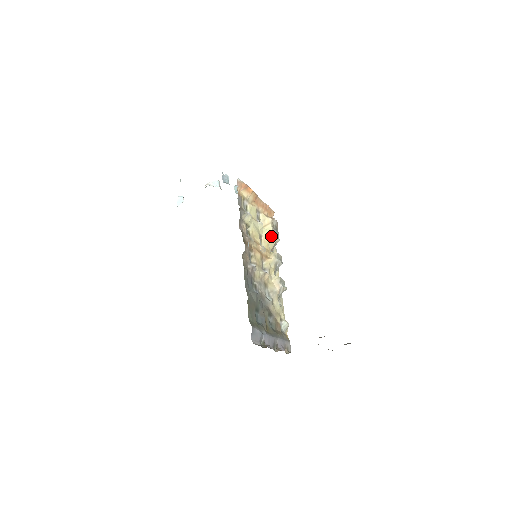
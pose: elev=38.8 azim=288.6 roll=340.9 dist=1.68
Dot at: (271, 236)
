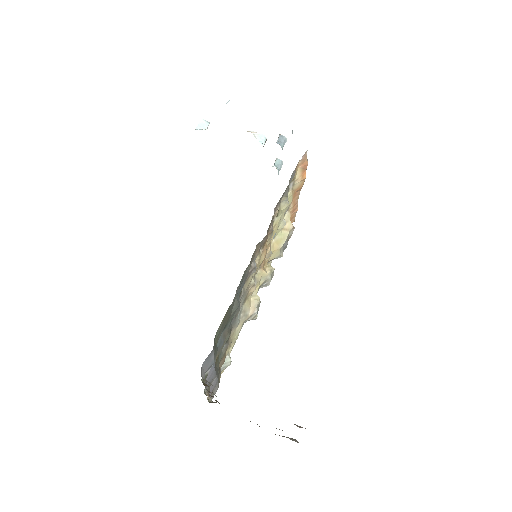
Dot at: (281, 245)
